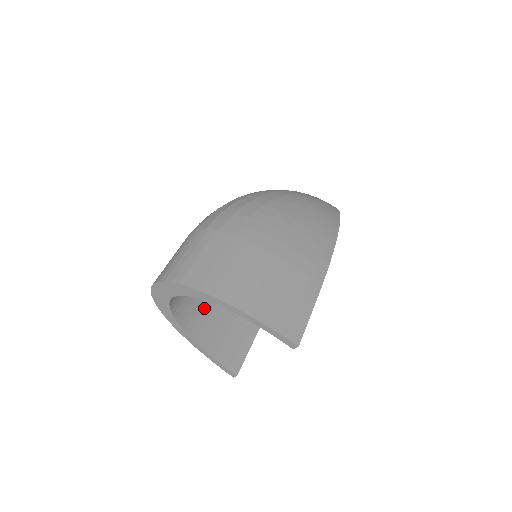
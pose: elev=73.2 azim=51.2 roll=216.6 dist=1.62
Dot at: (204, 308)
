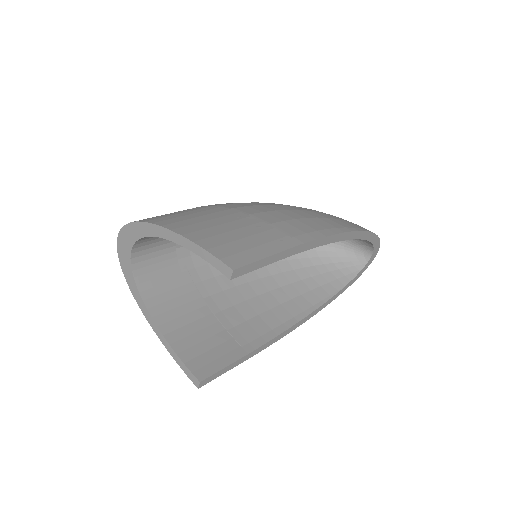
Dot at: (184, 302)
